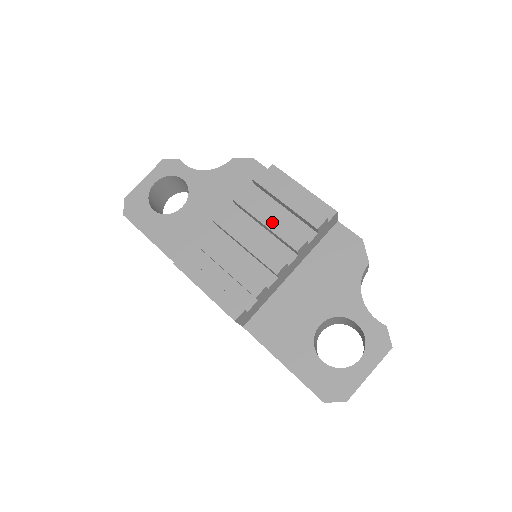
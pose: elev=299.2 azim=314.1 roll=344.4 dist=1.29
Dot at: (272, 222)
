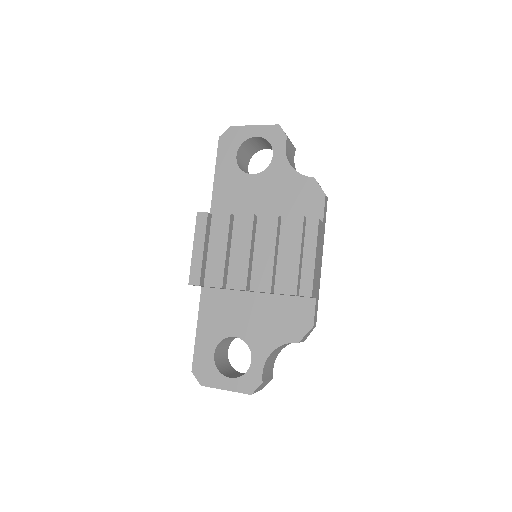
Dot at: (268, 257)
